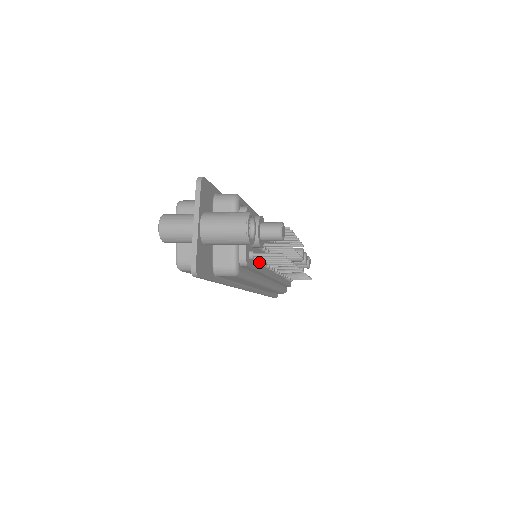
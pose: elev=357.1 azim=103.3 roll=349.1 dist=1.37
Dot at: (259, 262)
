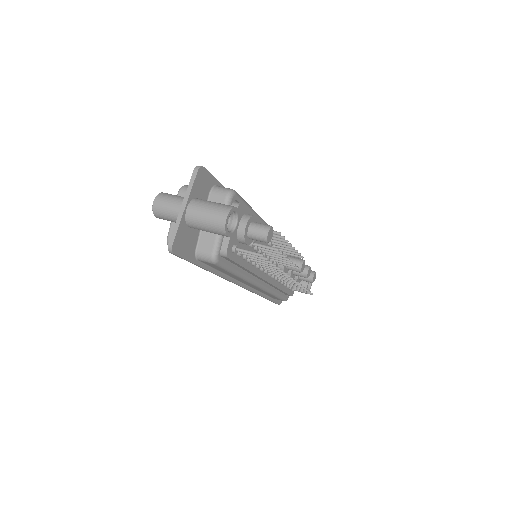
Dot at: (245, 258)
